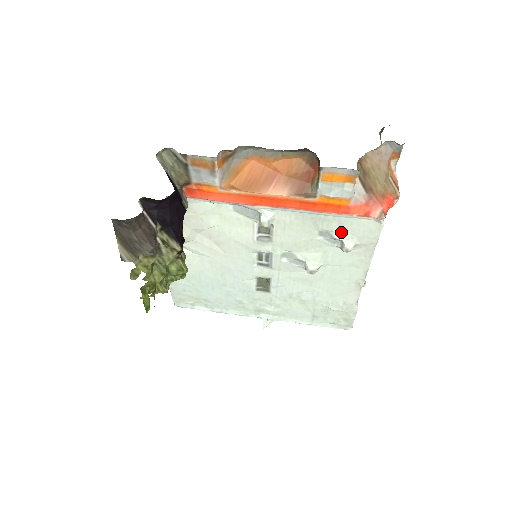
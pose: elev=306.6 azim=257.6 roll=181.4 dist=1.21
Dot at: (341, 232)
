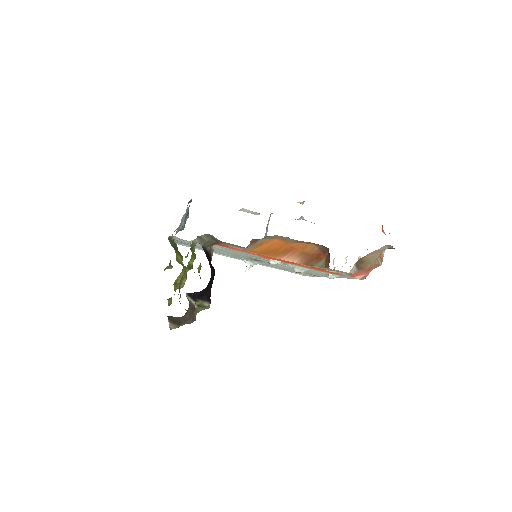
Dot at: (329, 273)
